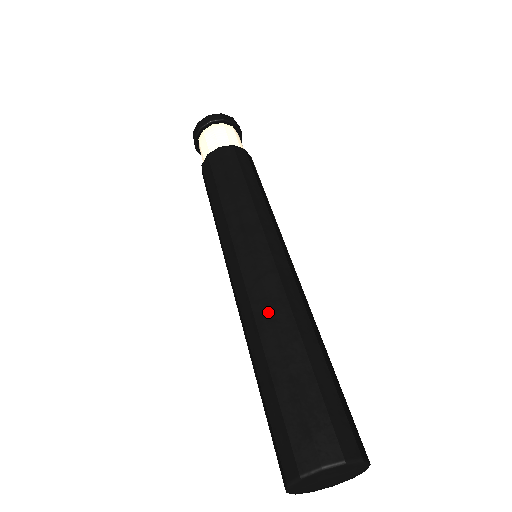
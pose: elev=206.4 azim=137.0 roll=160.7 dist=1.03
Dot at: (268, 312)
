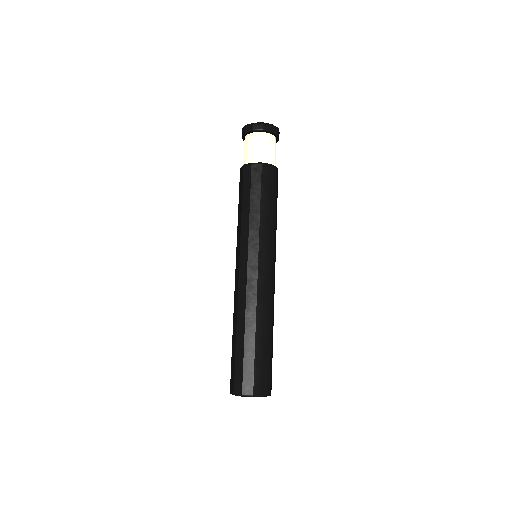
Dot at: (236, 309)
